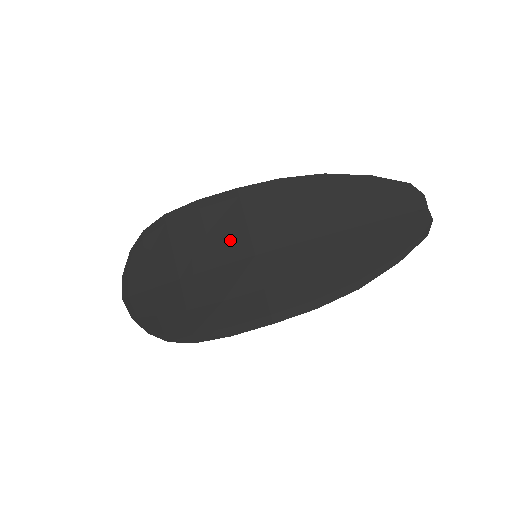
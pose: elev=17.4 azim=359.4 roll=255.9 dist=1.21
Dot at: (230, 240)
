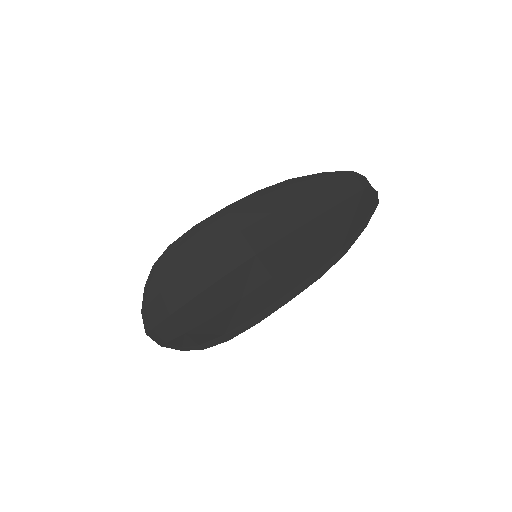
Dot at: (231, 249)
